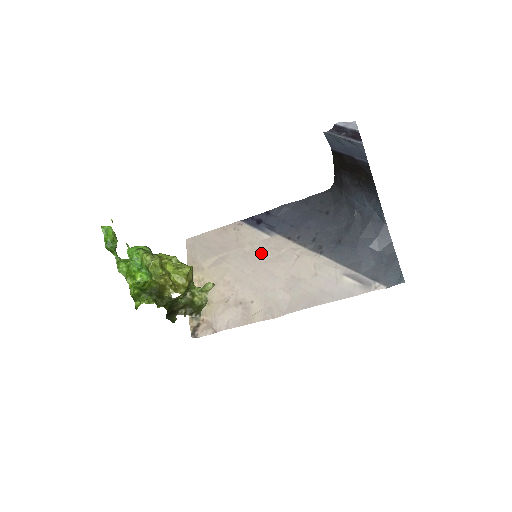
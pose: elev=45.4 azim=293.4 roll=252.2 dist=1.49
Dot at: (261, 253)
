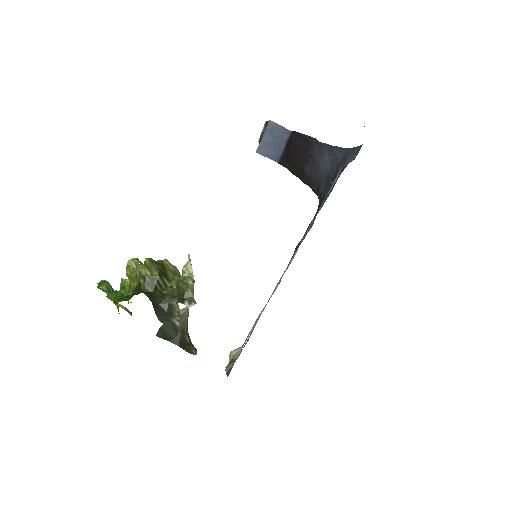
Dot at: occluded
